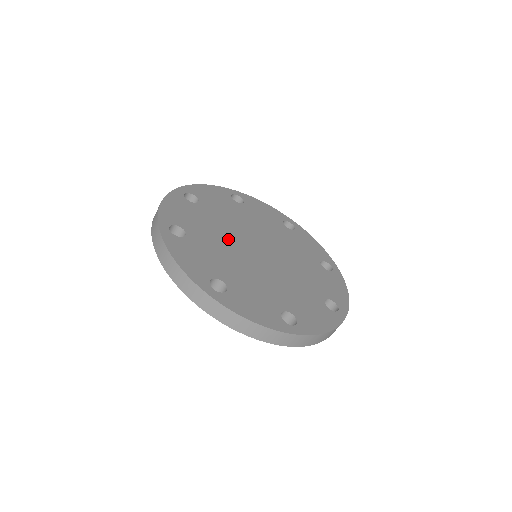
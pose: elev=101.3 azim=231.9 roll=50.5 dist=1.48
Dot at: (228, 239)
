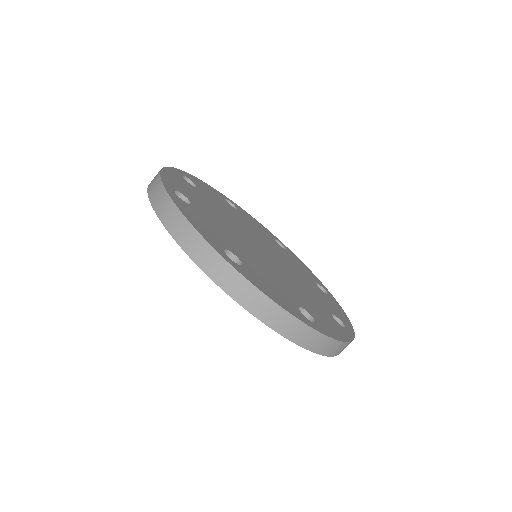
Dot at: (231, 227)
